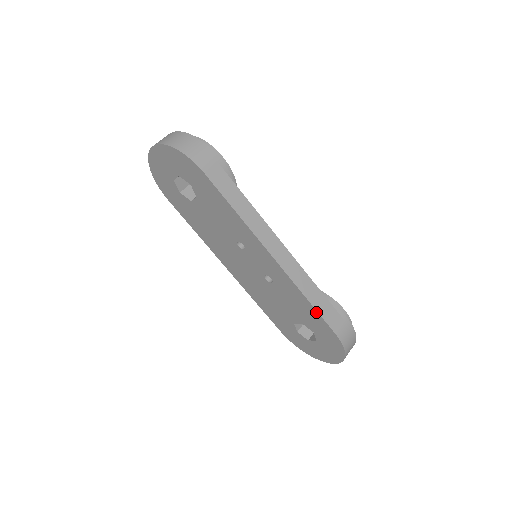
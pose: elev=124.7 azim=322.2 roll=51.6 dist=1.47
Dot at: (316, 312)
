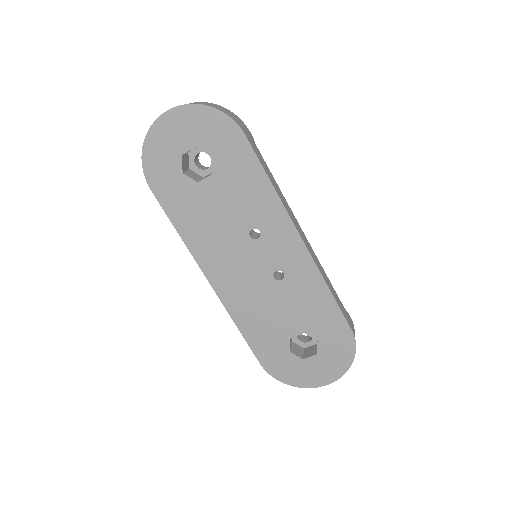
Dot at: (335, 304)
